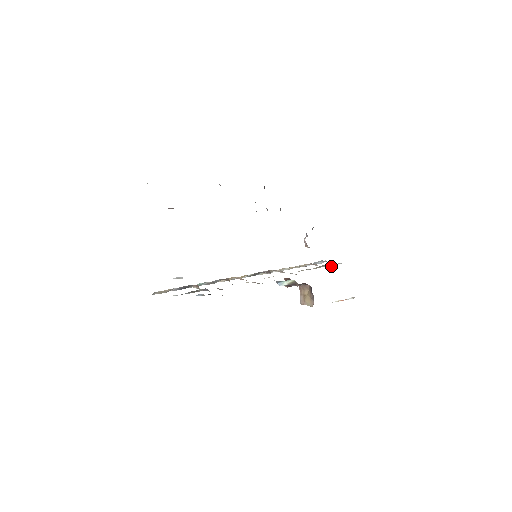
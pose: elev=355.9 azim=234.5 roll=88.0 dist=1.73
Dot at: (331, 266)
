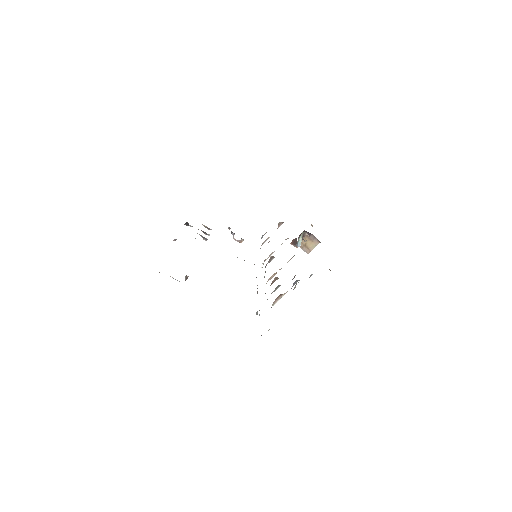
Dot at: (281, 224)
